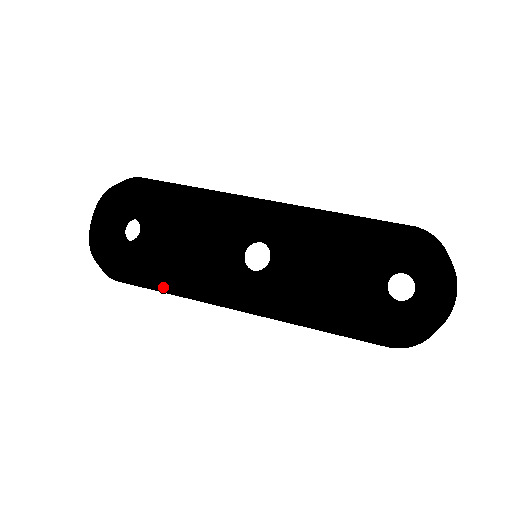
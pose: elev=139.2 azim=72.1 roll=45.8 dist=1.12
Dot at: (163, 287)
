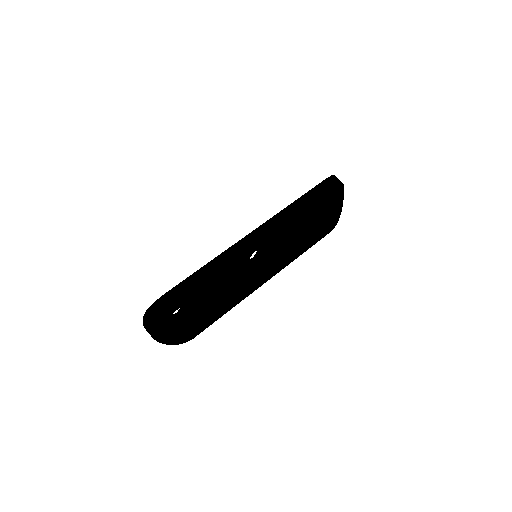
Dot at: (223, 314)
